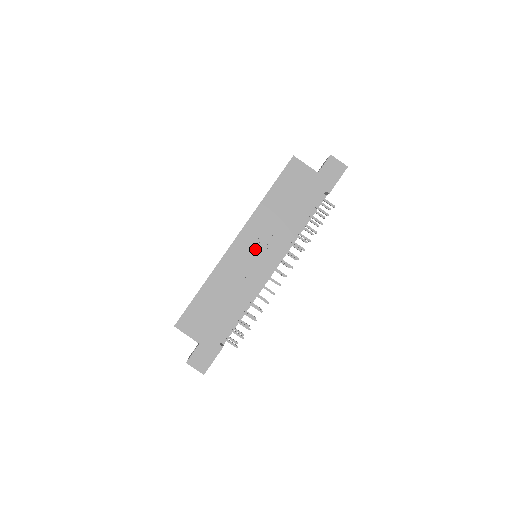
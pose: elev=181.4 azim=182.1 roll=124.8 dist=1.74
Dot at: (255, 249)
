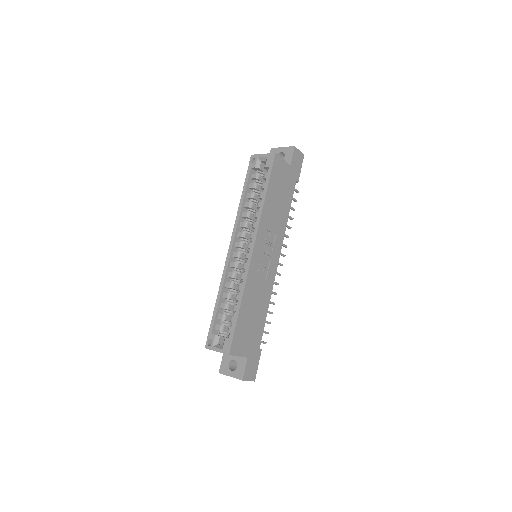
Dot at: (266, 252)
